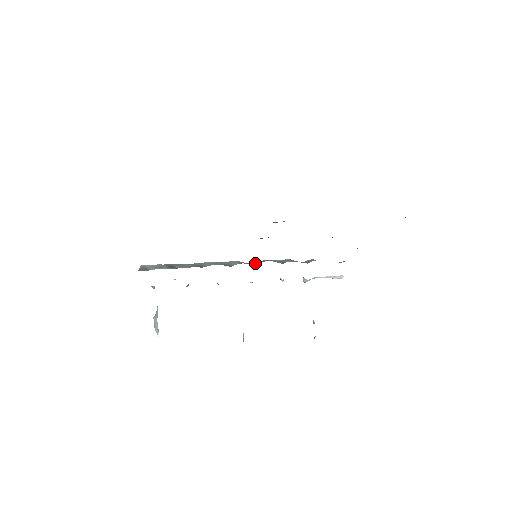
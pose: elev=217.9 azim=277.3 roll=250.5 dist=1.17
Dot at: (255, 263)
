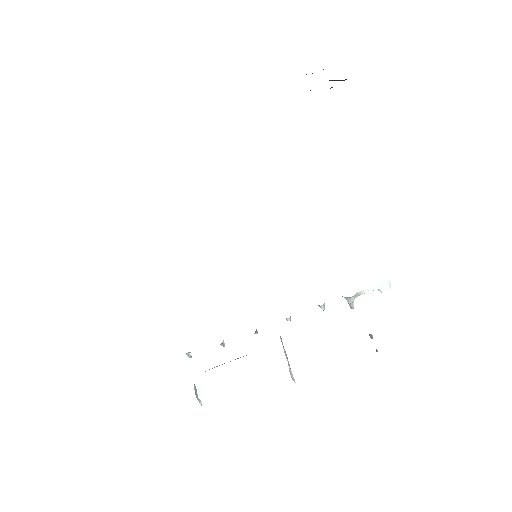
Dot at: occluded
